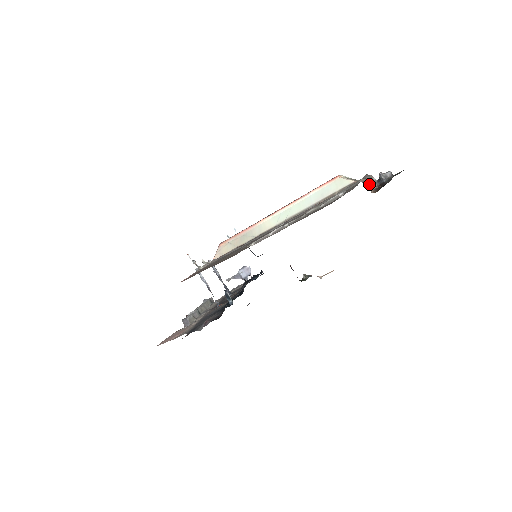
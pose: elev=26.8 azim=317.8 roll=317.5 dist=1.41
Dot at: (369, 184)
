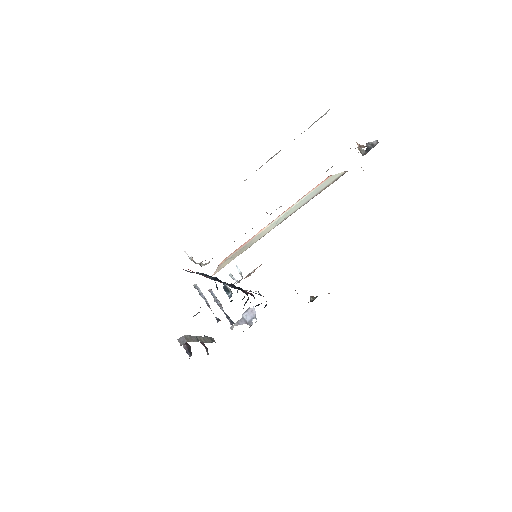
Dot at: occluded
